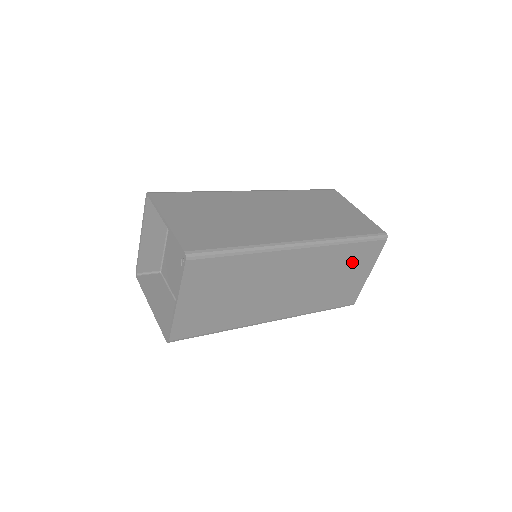
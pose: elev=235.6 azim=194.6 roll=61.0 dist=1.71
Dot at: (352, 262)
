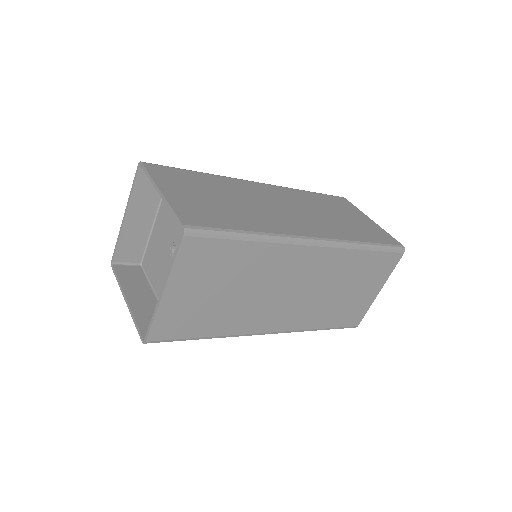
Dot at: (364, 274)
